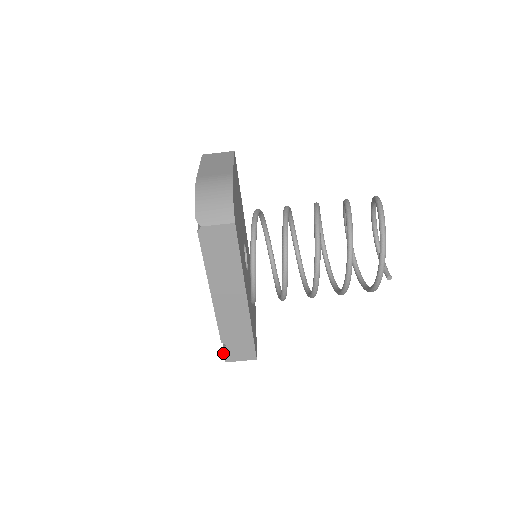
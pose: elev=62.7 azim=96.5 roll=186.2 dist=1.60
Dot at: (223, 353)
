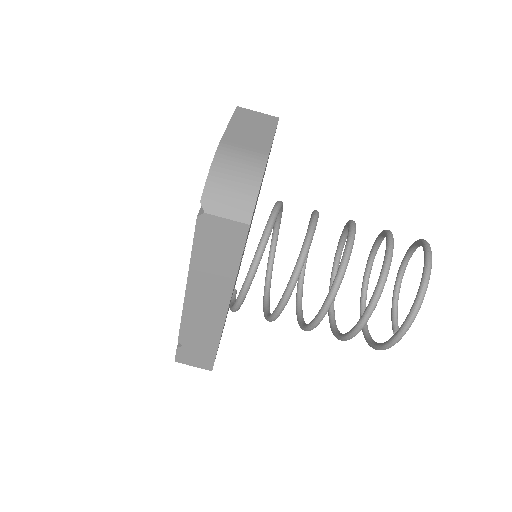
Dot at: (176, 352)
